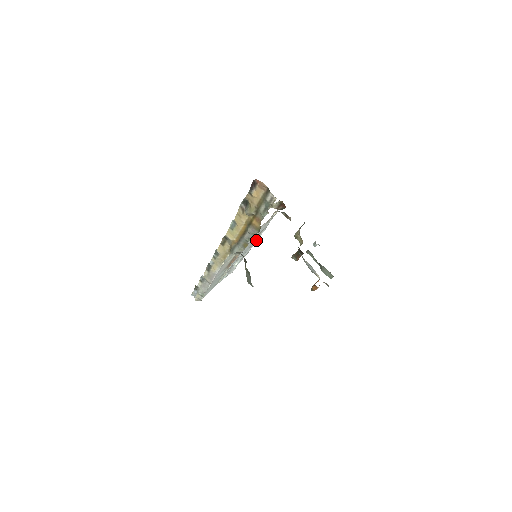
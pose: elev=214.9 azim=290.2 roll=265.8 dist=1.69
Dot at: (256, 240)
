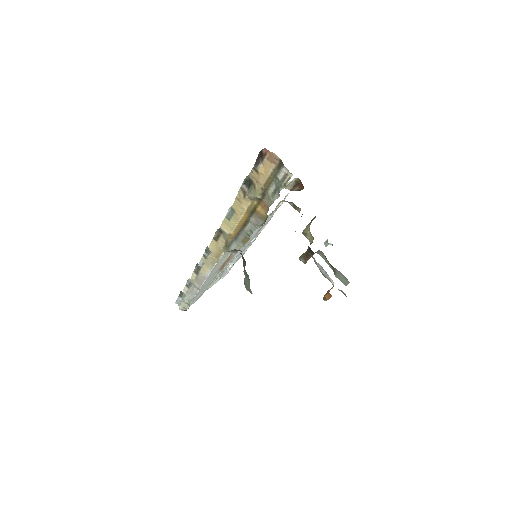
Dot at: (255, 237)
